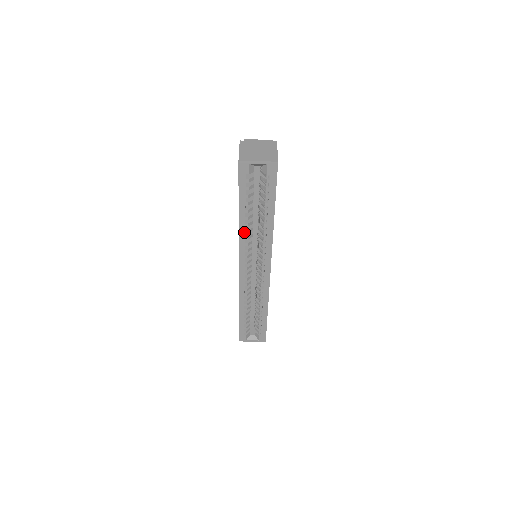
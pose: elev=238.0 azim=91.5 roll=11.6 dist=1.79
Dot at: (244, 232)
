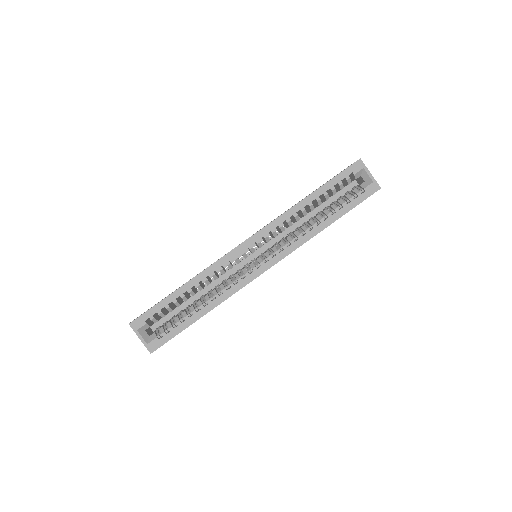
Dot at: (293, 213)
